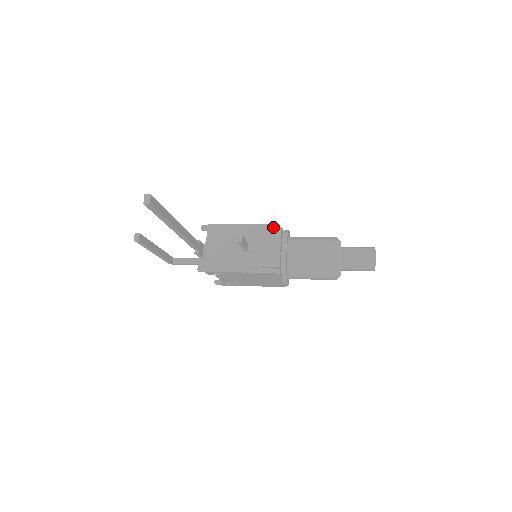
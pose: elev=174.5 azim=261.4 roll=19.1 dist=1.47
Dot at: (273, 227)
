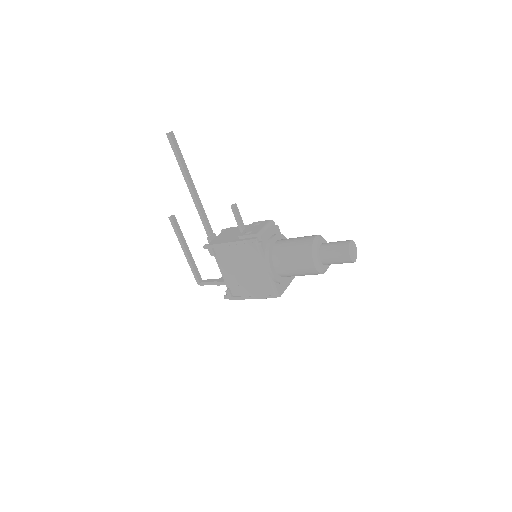
Dot at: occluded
